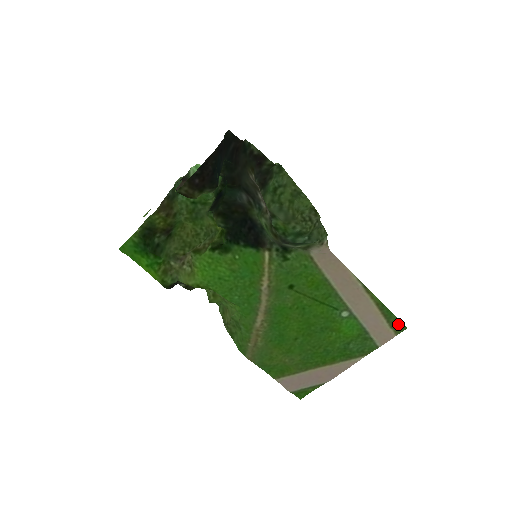
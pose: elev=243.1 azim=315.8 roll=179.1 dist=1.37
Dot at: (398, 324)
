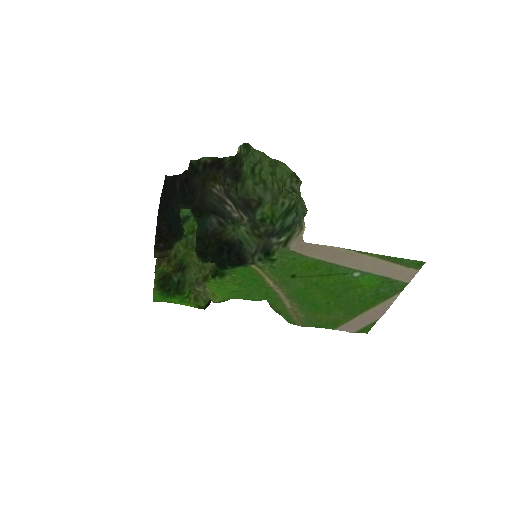
Dot at: (414, 263)
